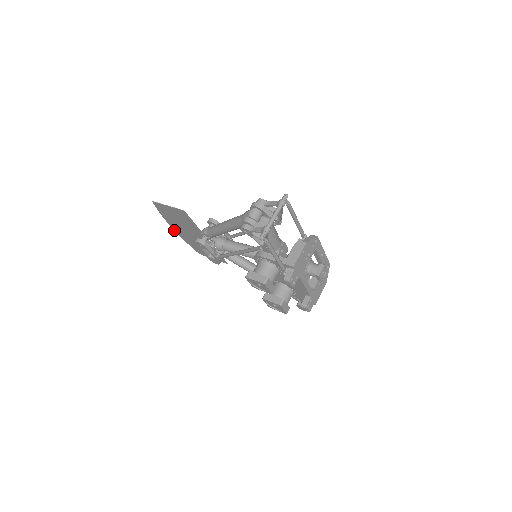
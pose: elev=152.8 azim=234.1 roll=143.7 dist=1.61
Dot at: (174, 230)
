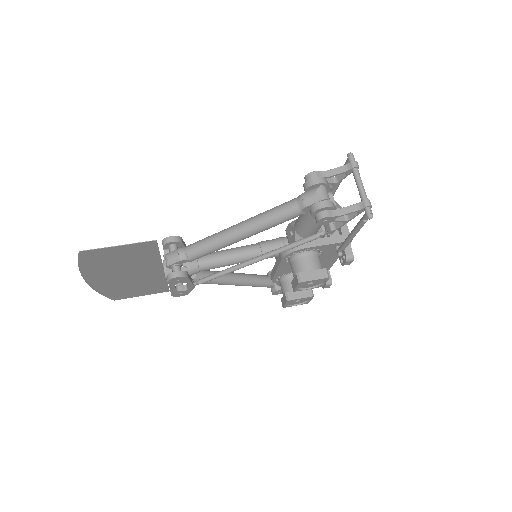
Dot at: occluded
